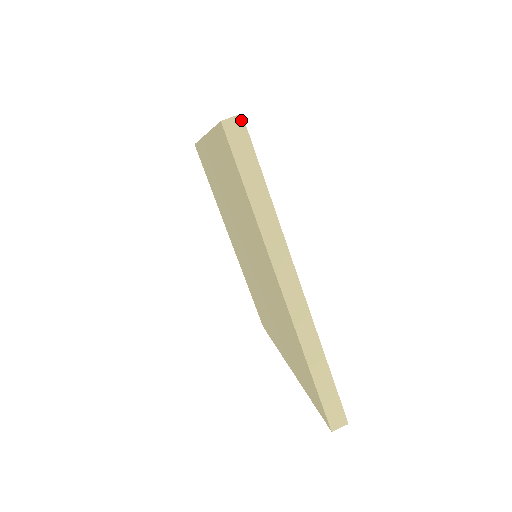
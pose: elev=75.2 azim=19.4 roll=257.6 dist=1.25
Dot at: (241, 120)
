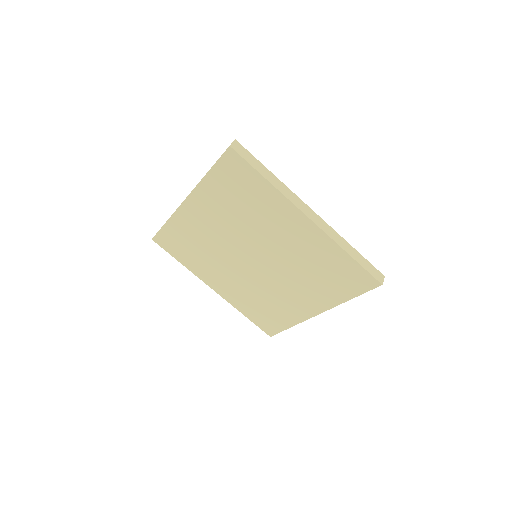
Dot at: (237, 142)
